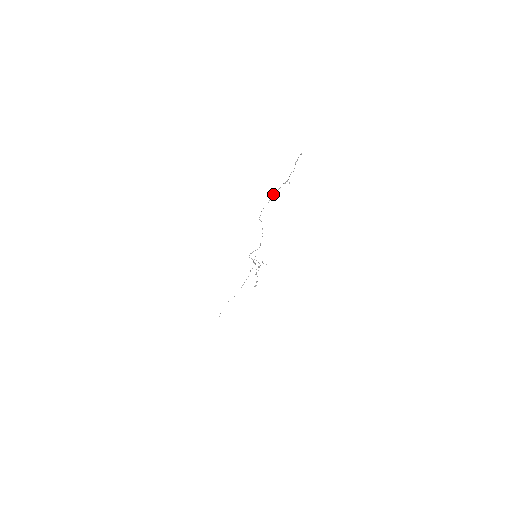
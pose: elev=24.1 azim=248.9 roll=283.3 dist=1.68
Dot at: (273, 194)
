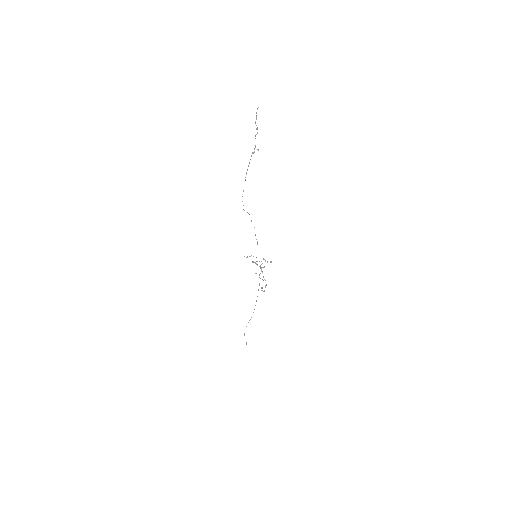
Dot at: (246, 172)
